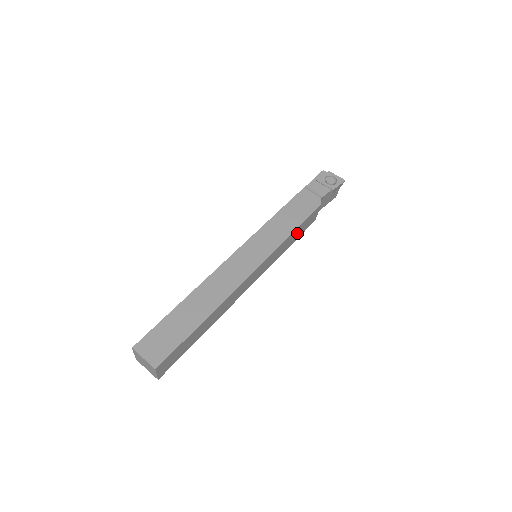
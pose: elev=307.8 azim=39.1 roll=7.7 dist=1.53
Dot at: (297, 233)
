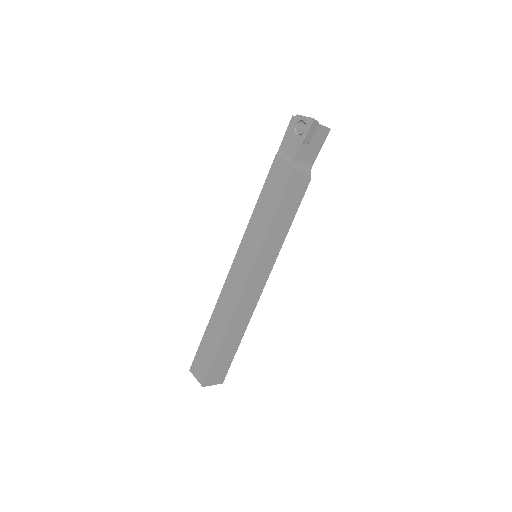
Dot at: (285, 213)
